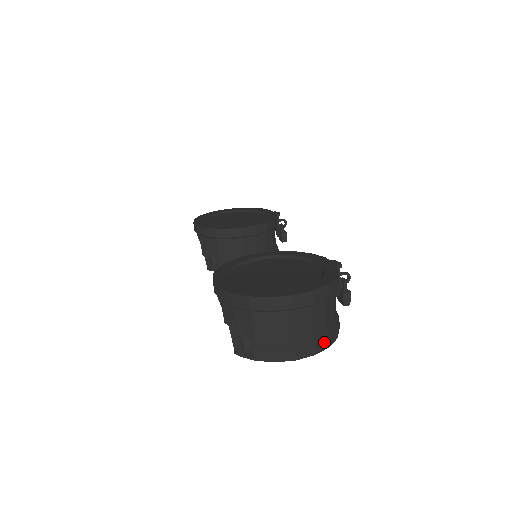
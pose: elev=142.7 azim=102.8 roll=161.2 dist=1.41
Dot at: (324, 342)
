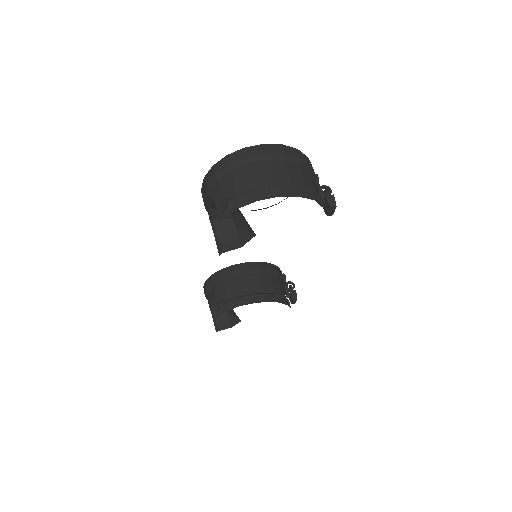
Dot at: (306, 192)
